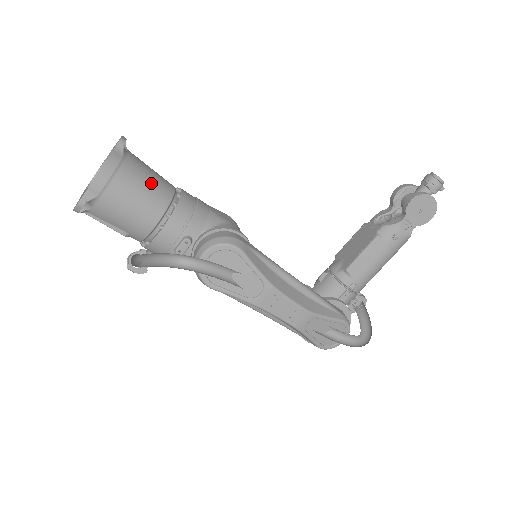
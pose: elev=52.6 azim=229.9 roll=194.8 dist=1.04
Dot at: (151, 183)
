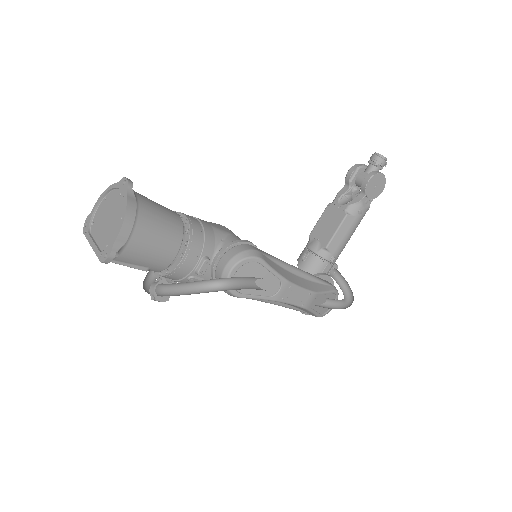
Dot at: (164, 217)
